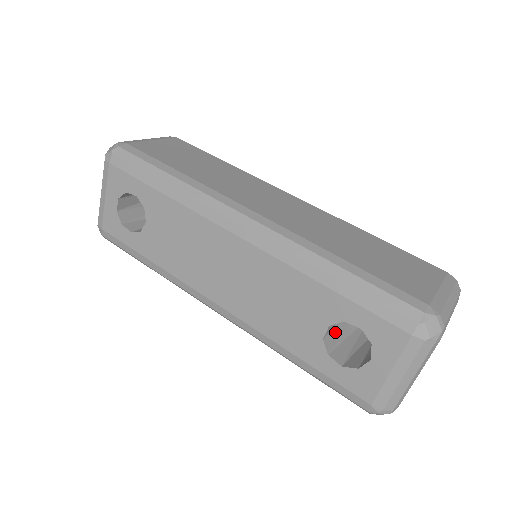
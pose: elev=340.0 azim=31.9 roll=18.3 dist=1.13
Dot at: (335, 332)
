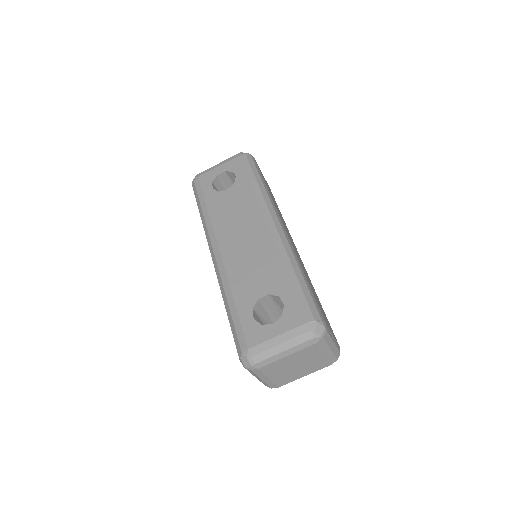
Dot at: (263, 310)
